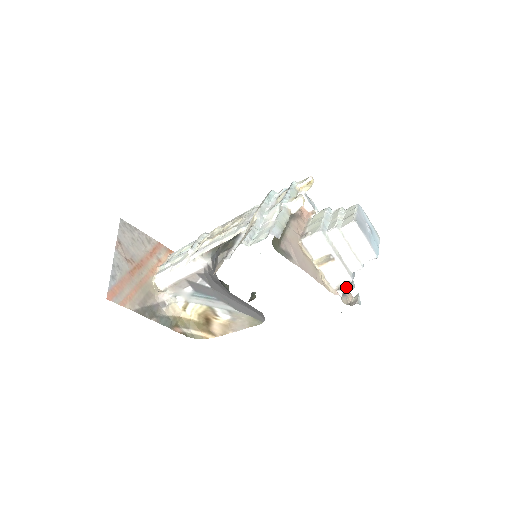
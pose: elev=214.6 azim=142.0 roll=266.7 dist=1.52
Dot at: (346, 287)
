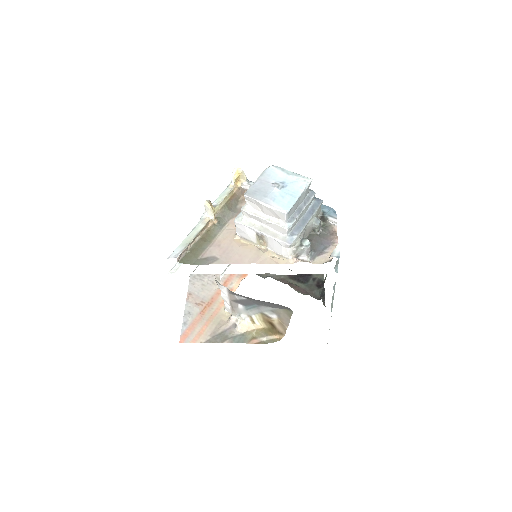
Dot at: (299, 250)
